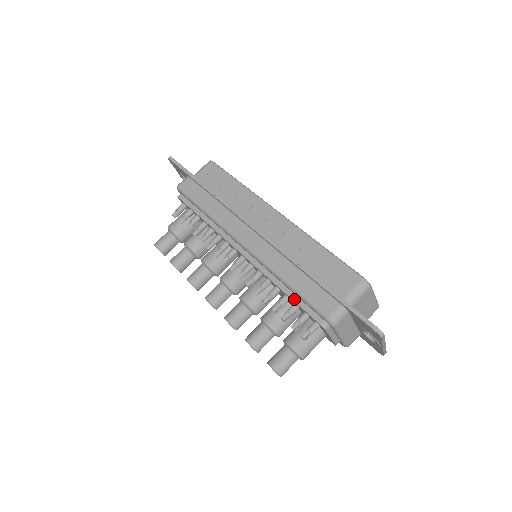
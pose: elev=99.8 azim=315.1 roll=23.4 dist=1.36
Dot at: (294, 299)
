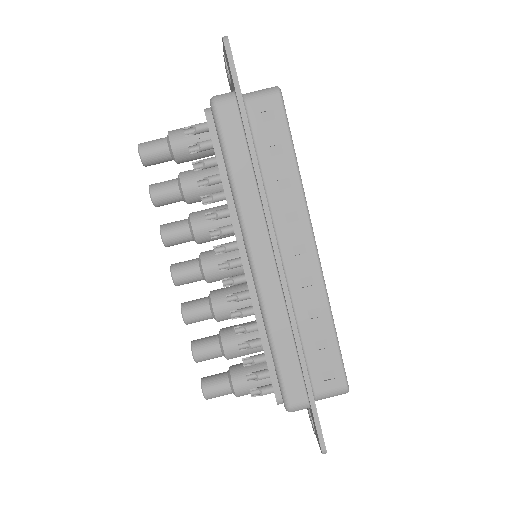
Dot at: (267, 358)
